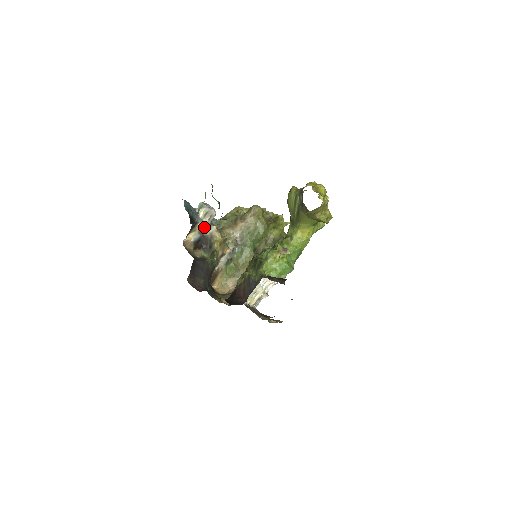
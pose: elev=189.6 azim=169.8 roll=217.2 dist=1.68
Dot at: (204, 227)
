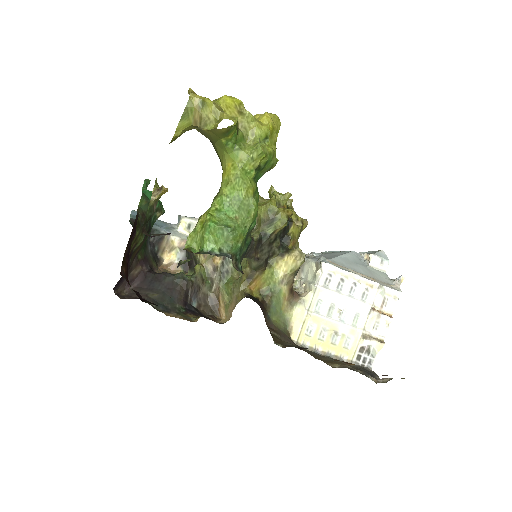
Dot at: occluded
